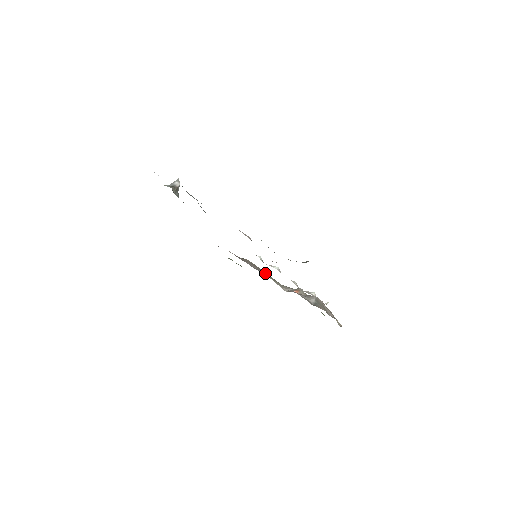
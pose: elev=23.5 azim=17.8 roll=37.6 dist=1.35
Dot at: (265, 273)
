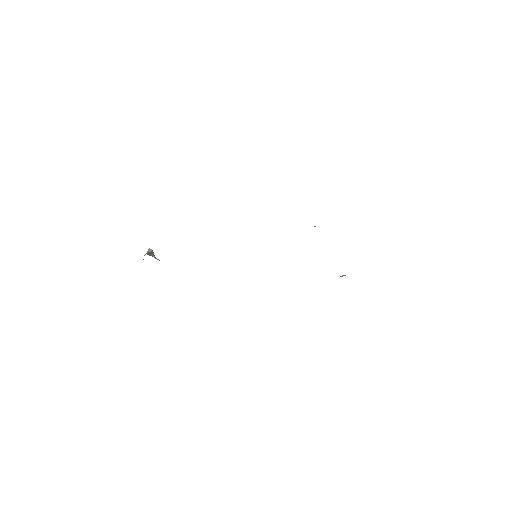
Dot at: occluded
